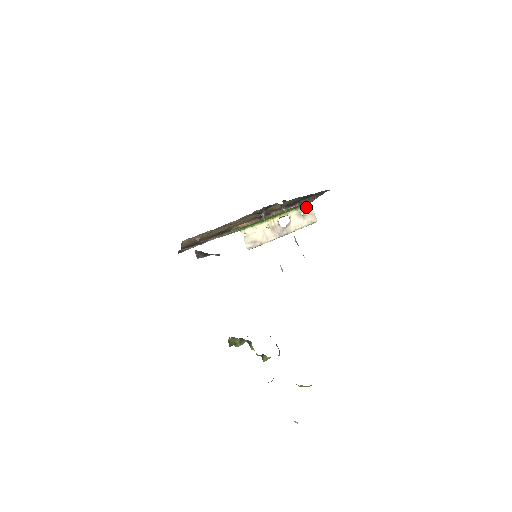
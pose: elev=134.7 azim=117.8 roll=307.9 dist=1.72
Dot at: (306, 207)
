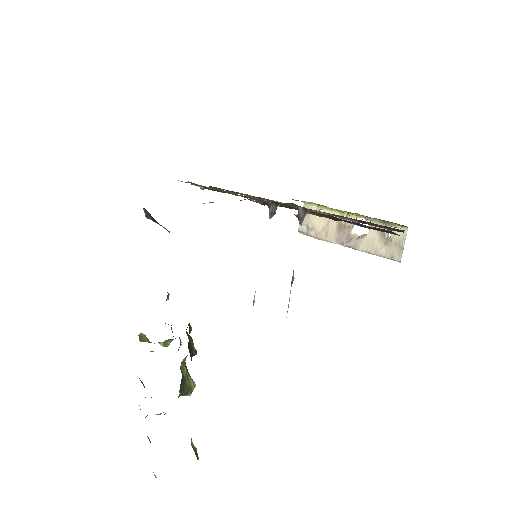
Dot at: (399, 228)
